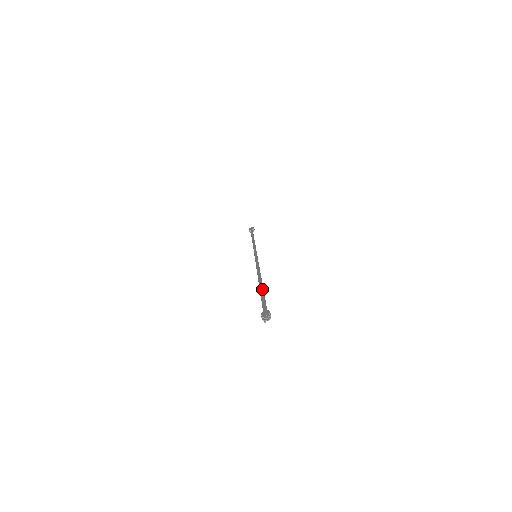
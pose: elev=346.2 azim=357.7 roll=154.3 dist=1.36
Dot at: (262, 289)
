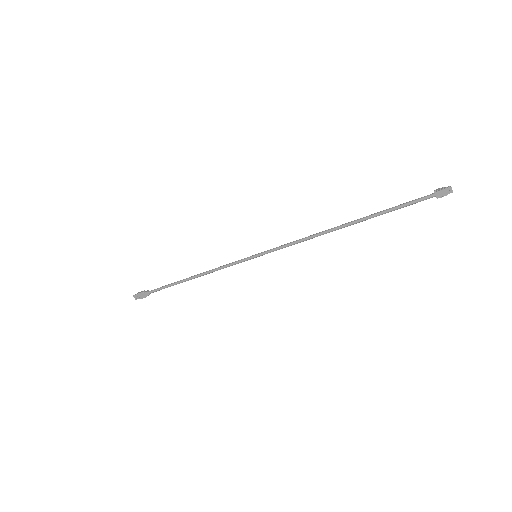
Dot at: (376, 215)
